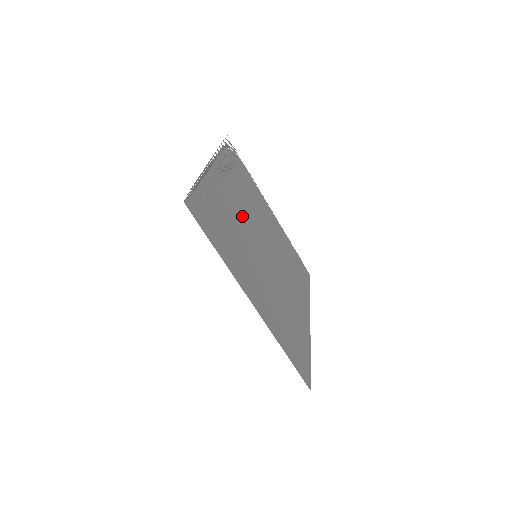
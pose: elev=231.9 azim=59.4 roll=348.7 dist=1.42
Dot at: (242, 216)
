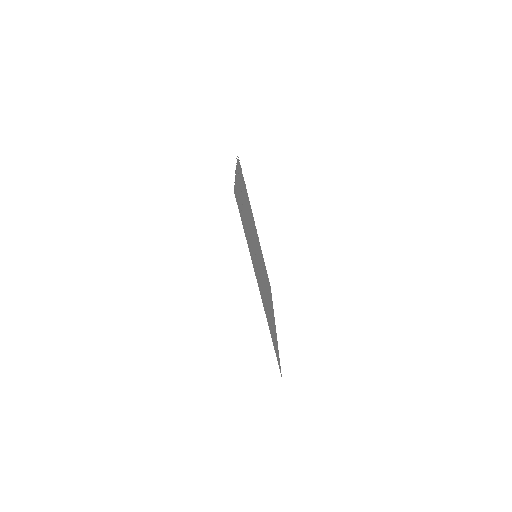
Dot at: occluded
